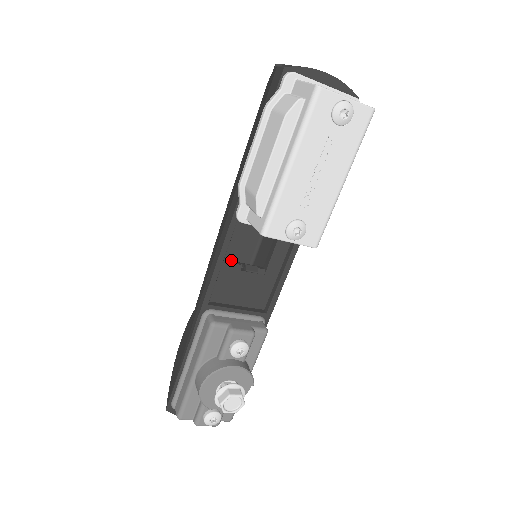
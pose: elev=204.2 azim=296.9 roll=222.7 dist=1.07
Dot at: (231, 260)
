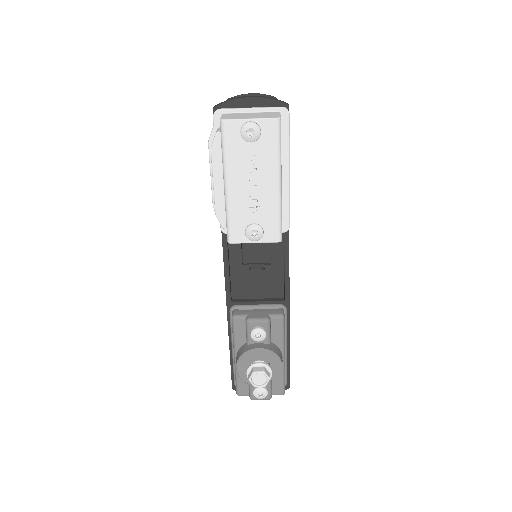
Dot at: (238, 263)
